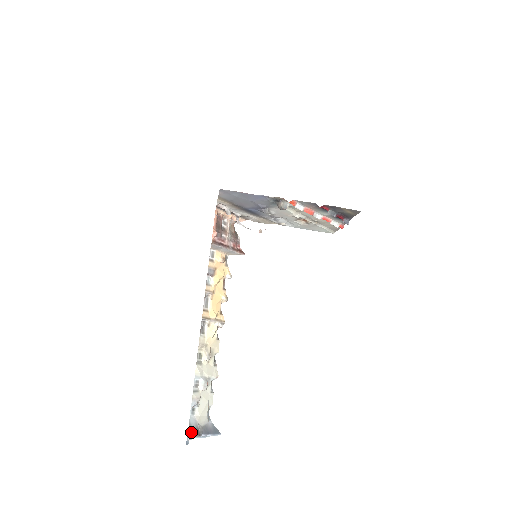
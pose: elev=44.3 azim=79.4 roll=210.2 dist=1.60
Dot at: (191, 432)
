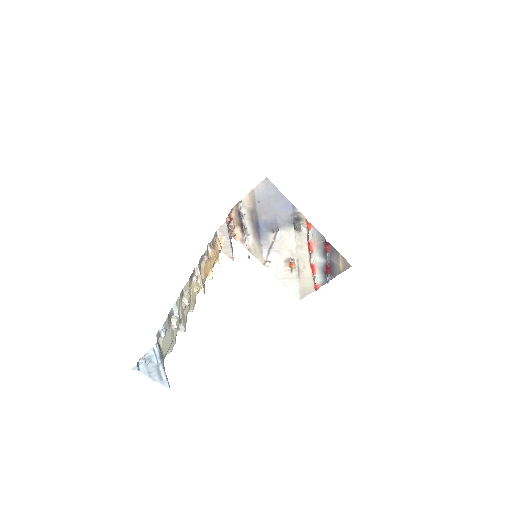
Dot at: (159, 345)
